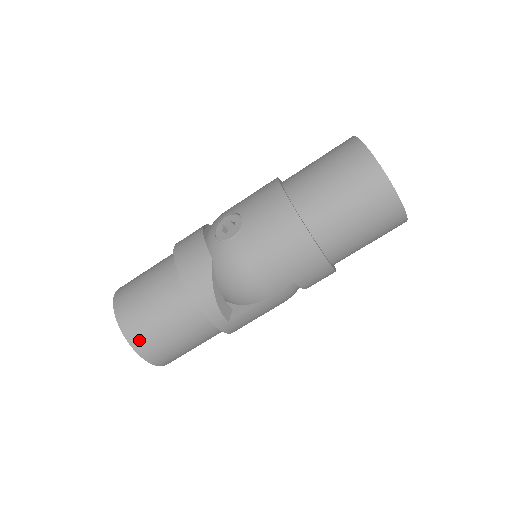
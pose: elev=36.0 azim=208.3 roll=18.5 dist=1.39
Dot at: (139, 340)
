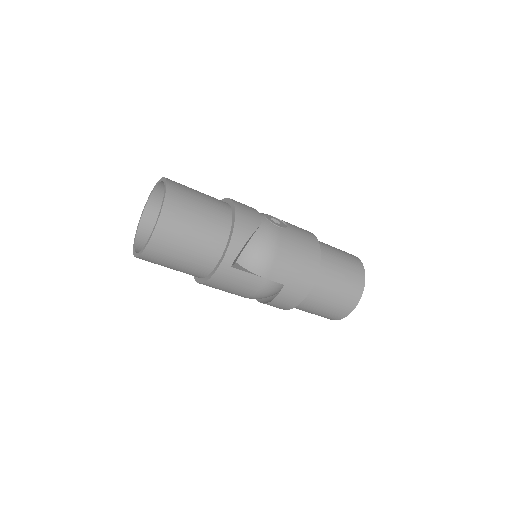
Dot at: (171, 214)
